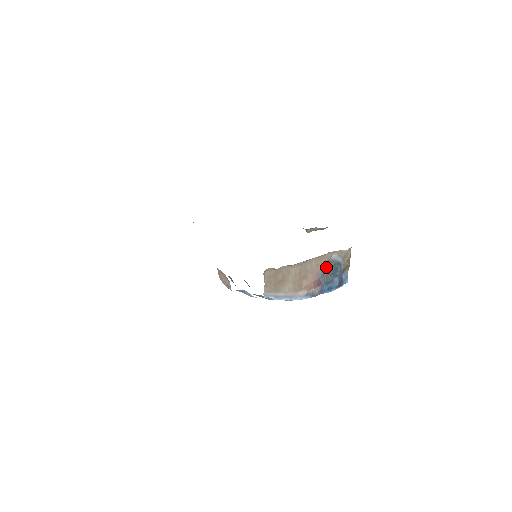
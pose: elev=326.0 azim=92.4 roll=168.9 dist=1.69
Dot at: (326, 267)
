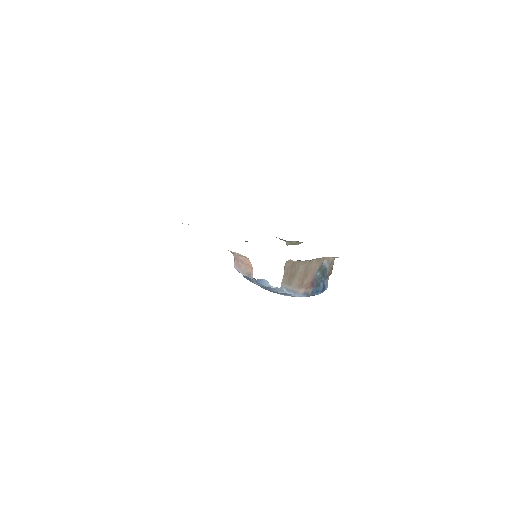
Dot at: (319, 270)
